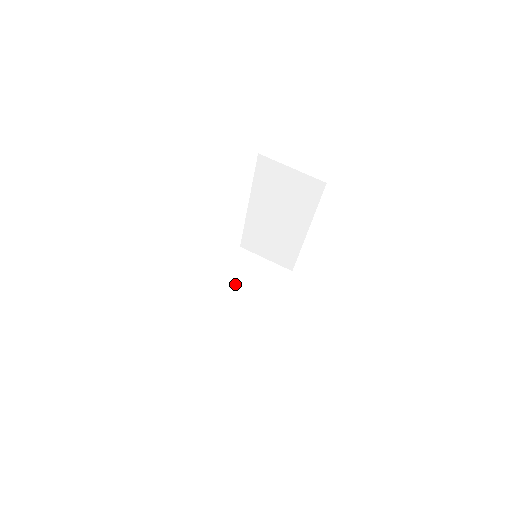
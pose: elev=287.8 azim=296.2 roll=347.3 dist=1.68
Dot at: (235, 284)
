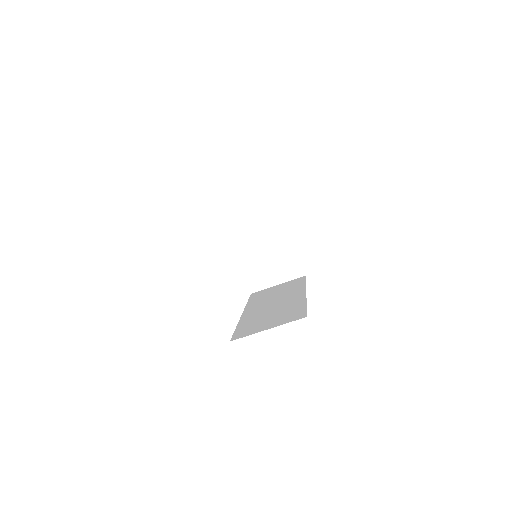
Dot at: (247, 244)
